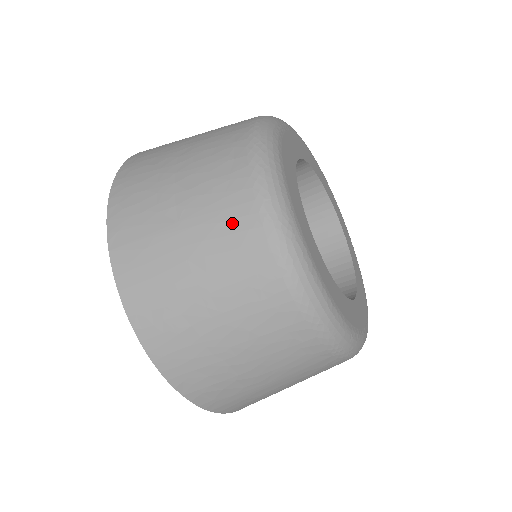
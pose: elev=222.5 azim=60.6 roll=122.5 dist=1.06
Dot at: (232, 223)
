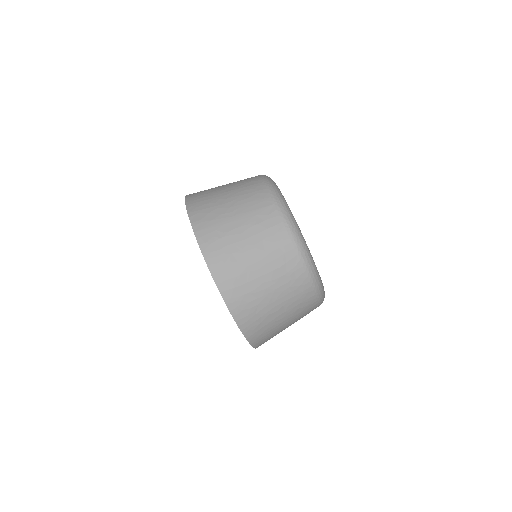
Dot at: occluded
